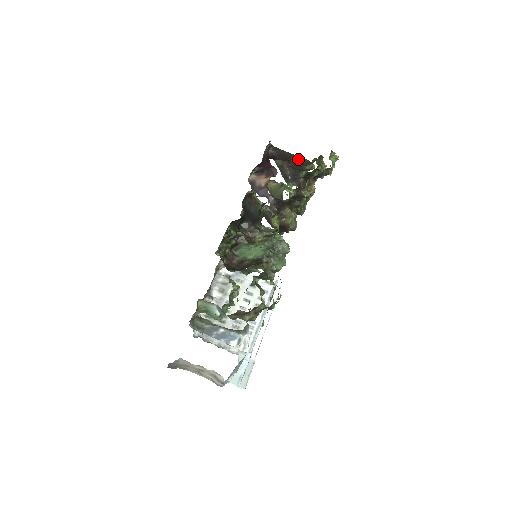
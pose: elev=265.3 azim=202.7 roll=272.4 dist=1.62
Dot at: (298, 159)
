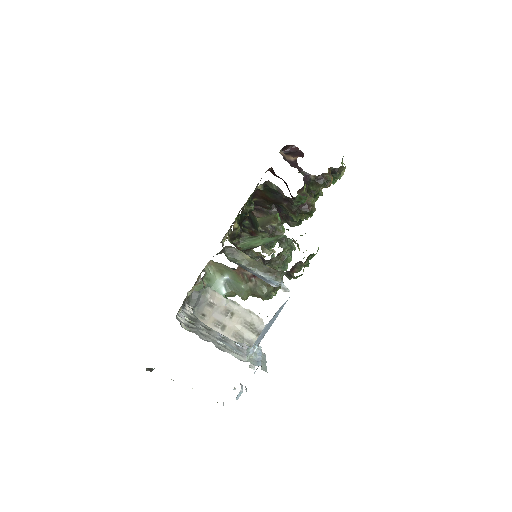
Dot at: occluded
